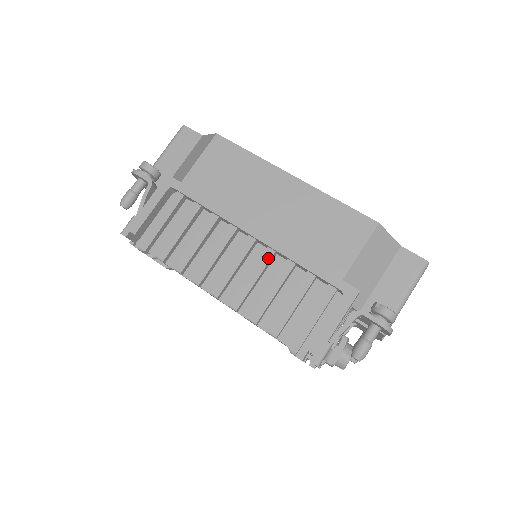
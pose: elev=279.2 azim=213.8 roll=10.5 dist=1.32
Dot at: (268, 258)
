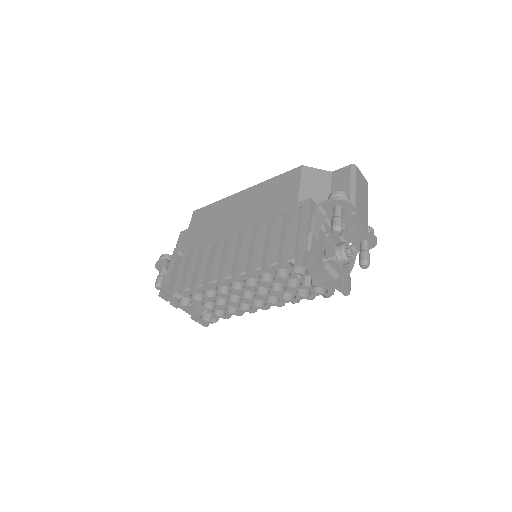
Dot at: (250, 233)
